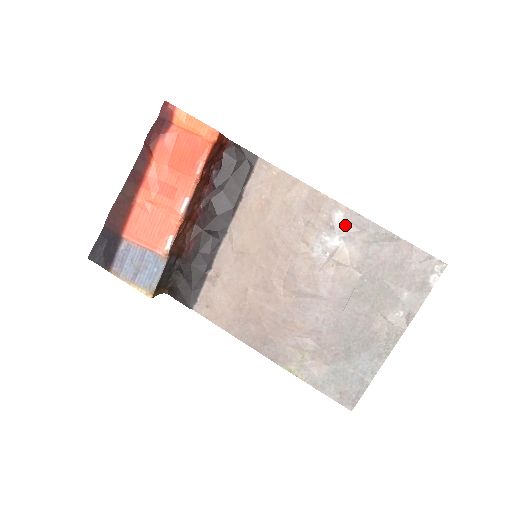
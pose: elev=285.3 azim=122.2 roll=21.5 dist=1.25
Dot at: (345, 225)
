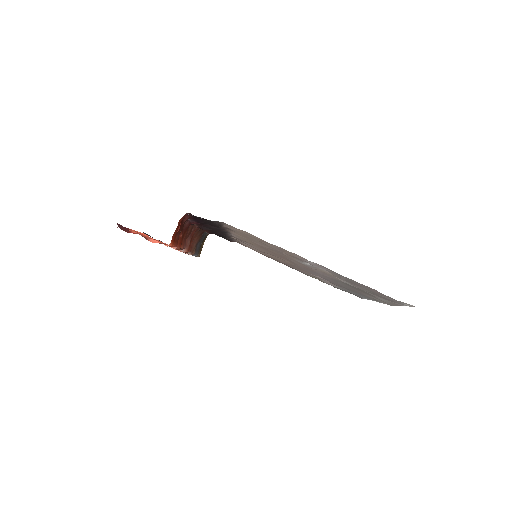
Dot at: (319, 266)
